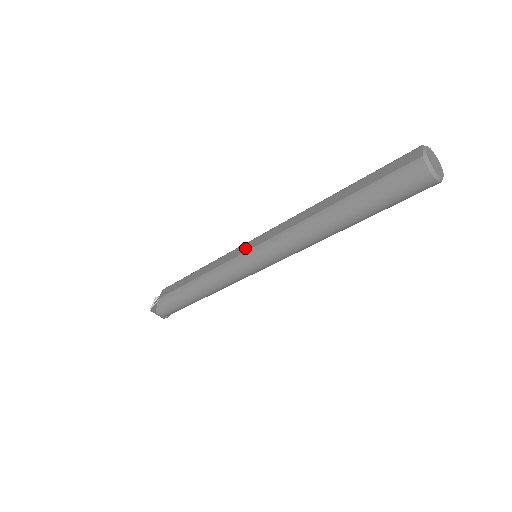
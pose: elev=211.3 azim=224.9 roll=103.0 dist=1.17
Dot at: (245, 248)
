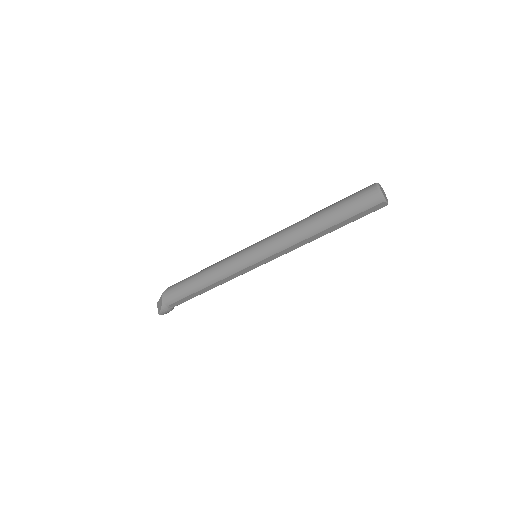
Dot at: occluded
